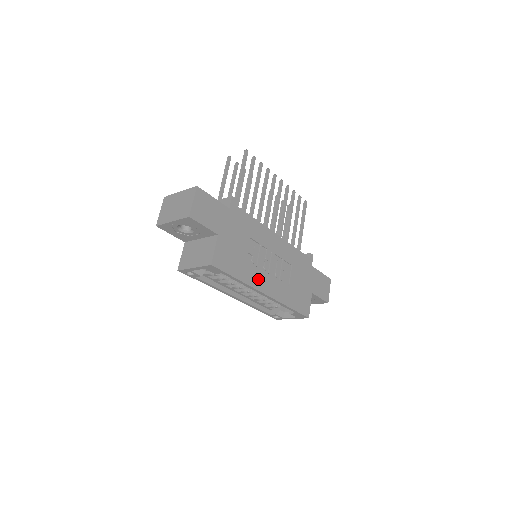
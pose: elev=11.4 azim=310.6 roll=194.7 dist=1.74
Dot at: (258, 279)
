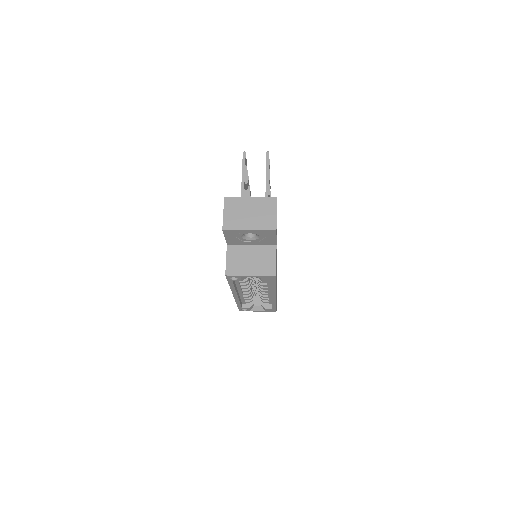
Dot at: occluded
